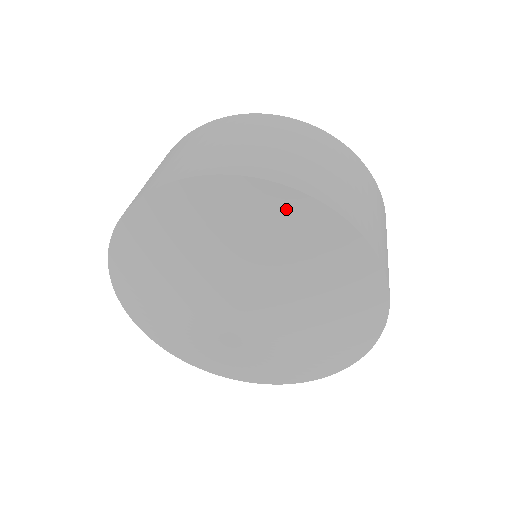
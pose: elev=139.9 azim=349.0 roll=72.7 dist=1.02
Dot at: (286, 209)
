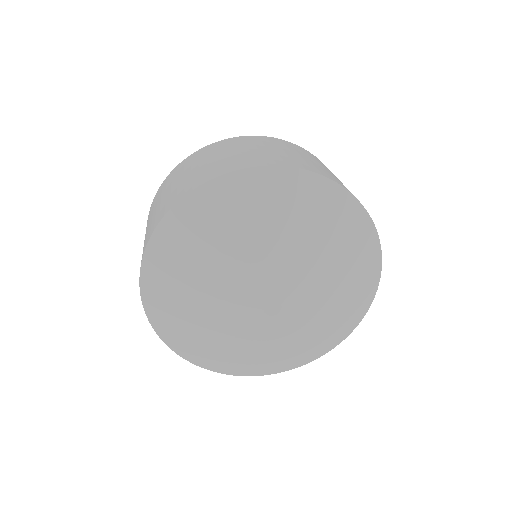
Dot at: (262, 184)
